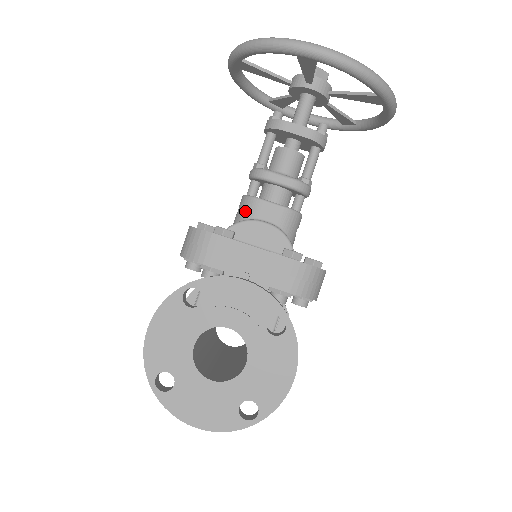
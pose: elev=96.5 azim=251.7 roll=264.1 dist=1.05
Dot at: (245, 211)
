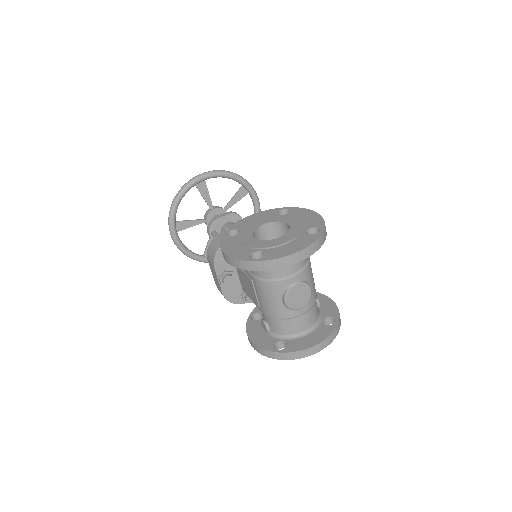
Dot at: occluded
